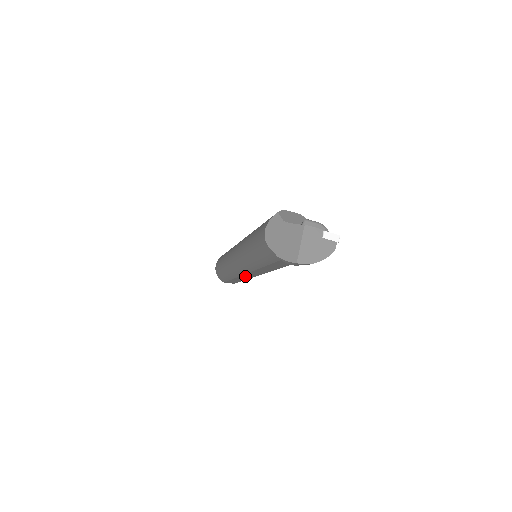
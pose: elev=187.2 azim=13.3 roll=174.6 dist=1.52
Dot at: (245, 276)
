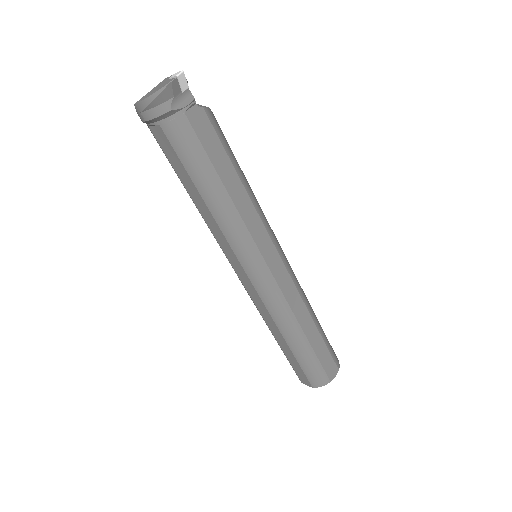
Dot at: (255, 299)
